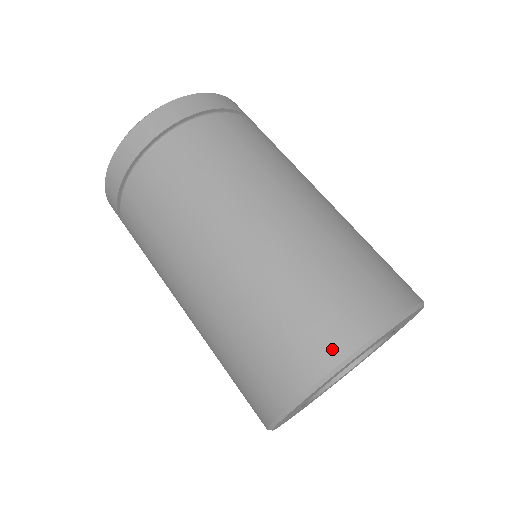
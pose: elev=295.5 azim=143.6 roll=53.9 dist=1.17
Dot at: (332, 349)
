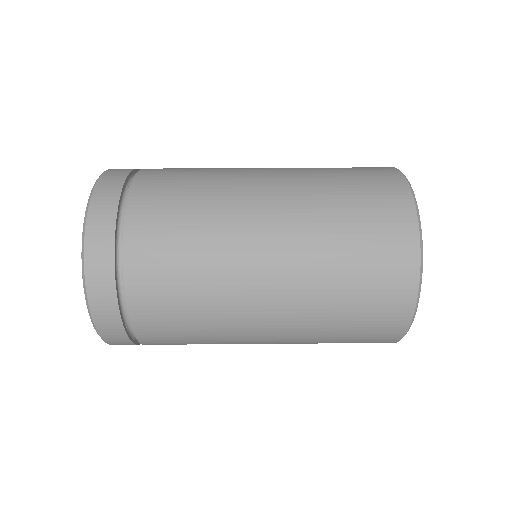
Dot at: (399, 191)
